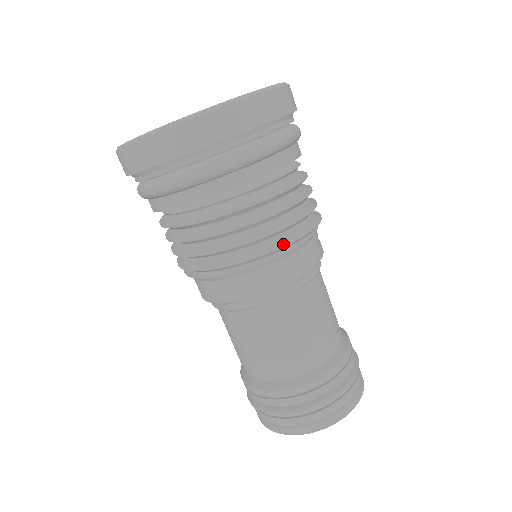
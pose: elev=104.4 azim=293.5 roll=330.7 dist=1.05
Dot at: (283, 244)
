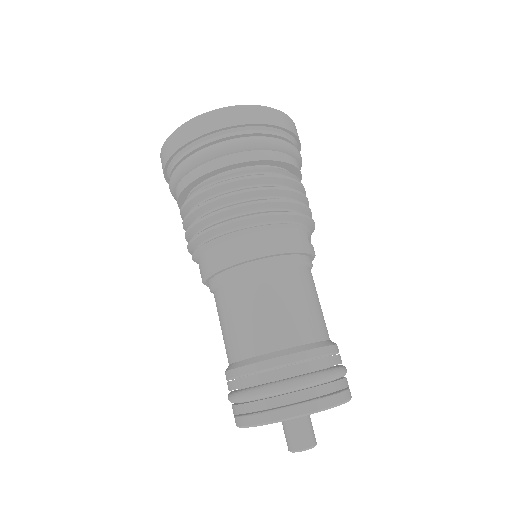
Dot at: (268, 213)
